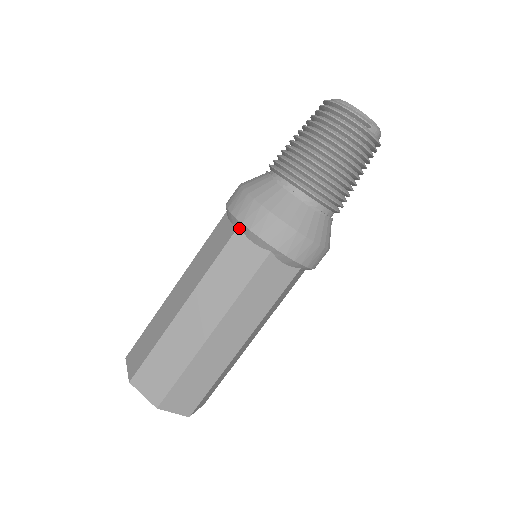
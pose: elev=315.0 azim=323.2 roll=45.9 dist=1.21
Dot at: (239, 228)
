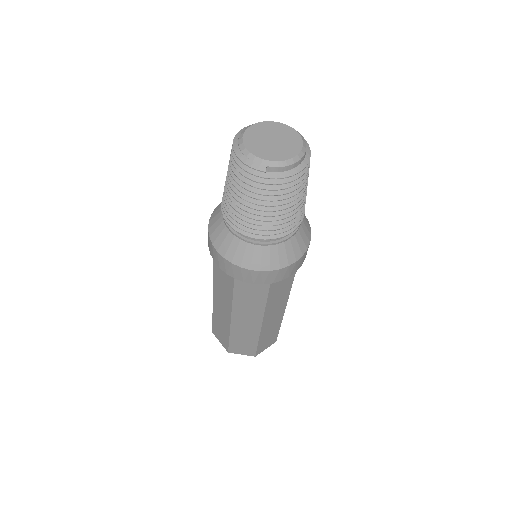
Dot at: occluded
